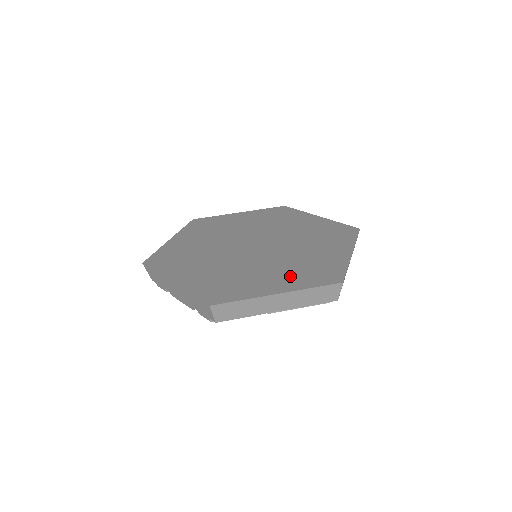
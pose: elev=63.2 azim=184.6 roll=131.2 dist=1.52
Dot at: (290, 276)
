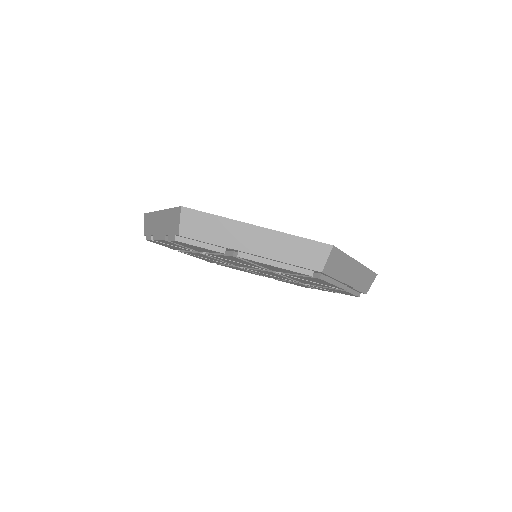
Dot at: occluded
